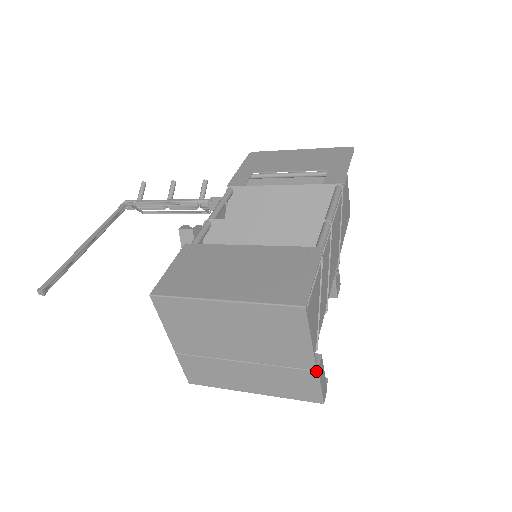
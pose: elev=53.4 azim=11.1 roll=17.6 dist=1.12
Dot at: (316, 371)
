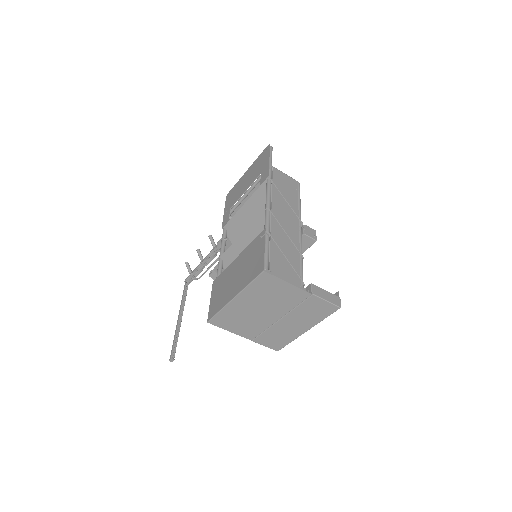
Dot at: (312, 295)
